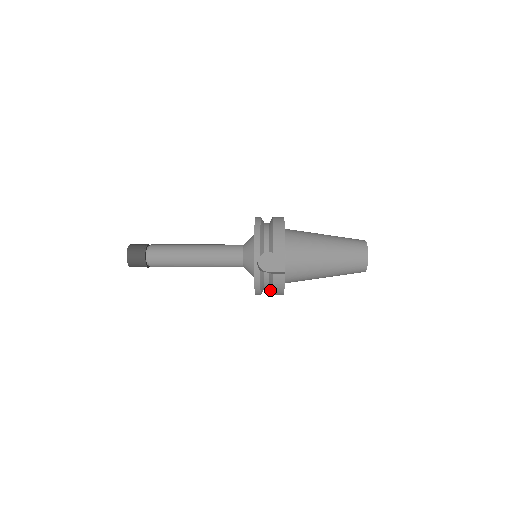
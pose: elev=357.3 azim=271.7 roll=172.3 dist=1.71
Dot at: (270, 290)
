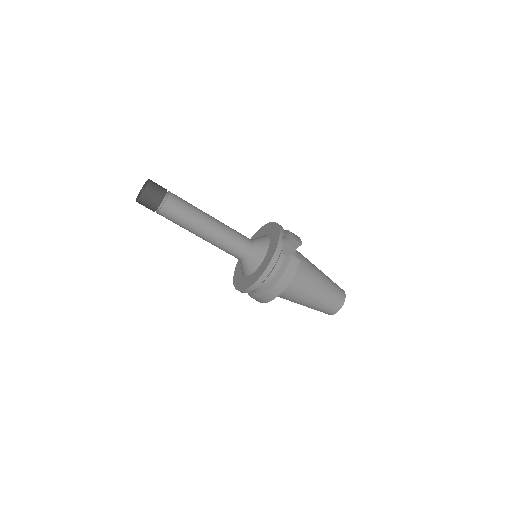
Dot at: (273, 281)
